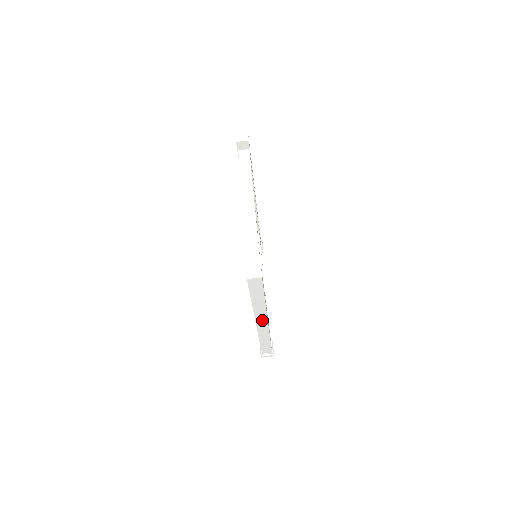
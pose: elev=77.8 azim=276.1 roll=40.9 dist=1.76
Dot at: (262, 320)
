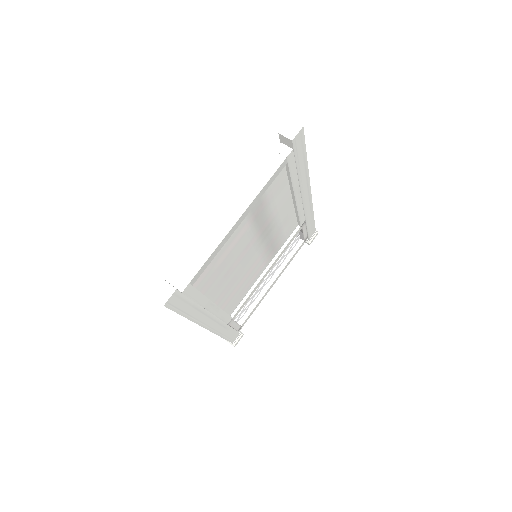
Dot at: occluded
